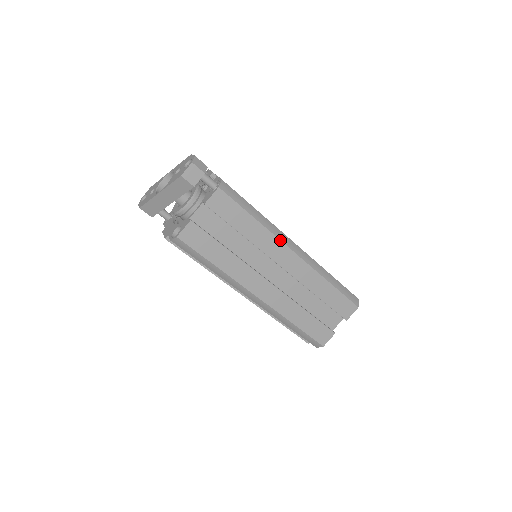
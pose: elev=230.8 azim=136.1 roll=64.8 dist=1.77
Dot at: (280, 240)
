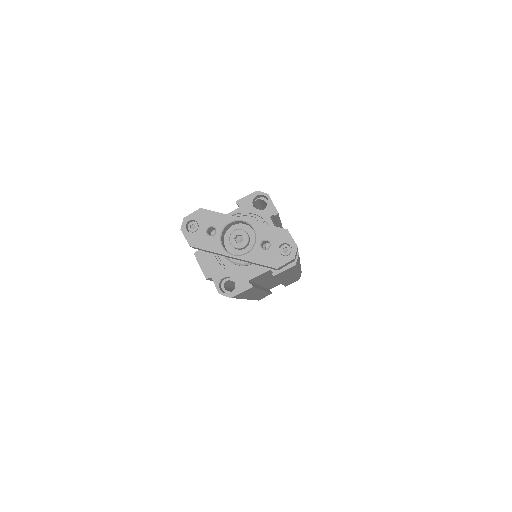
Dot at: (297, 272)
